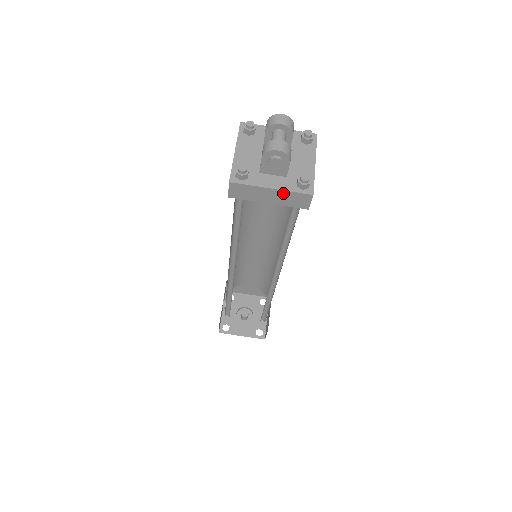
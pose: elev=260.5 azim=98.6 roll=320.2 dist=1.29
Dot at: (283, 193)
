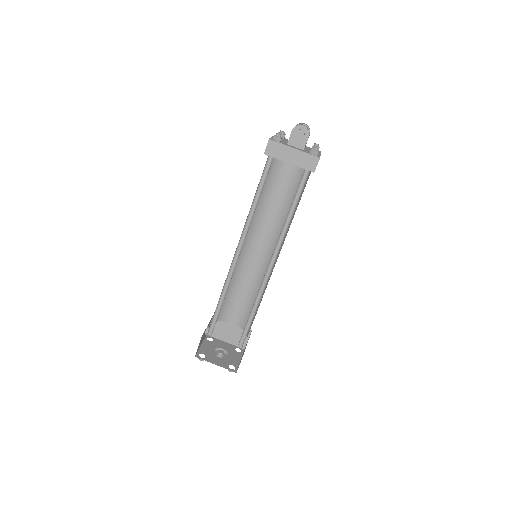
Dot at: (301, 154)
